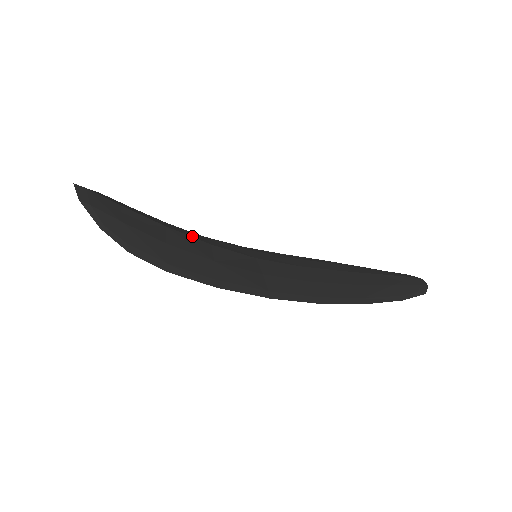
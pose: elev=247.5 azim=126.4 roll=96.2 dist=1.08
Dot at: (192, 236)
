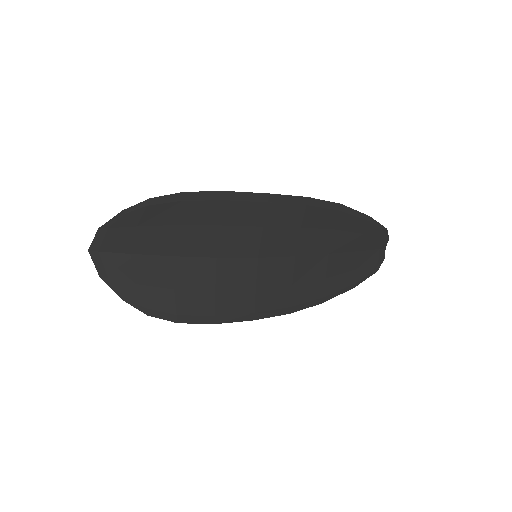
Dot at: (198, 260)
